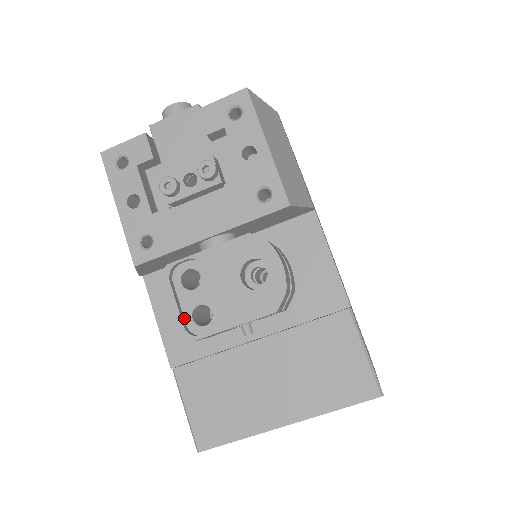
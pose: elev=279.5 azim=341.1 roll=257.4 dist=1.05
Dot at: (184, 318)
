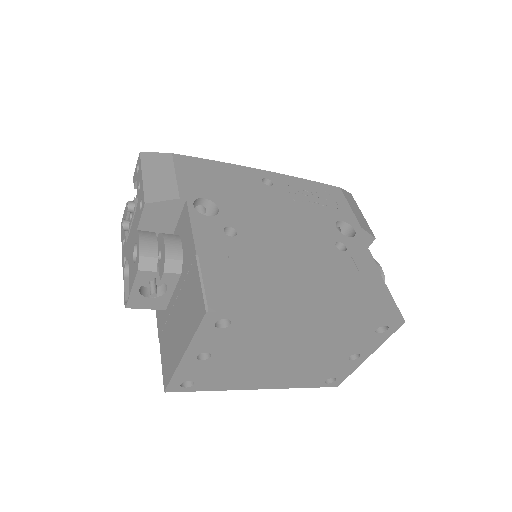
Dot at: occluded
